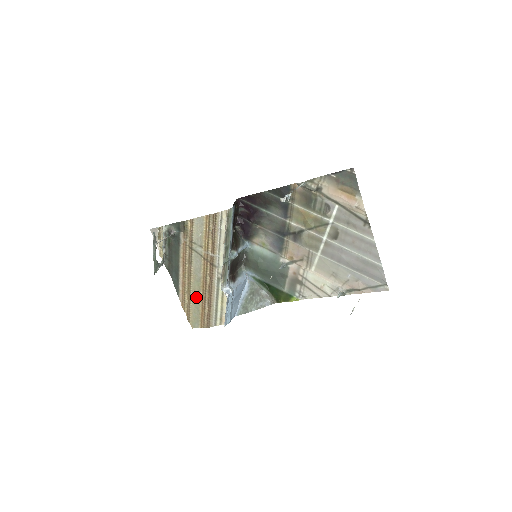
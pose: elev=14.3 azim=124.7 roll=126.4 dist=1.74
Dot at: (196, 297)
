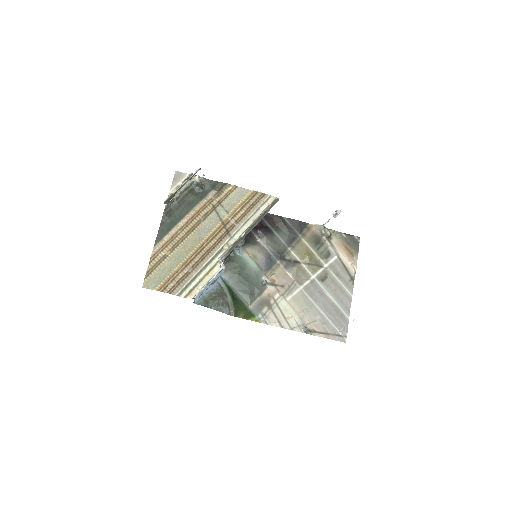
Dot at: (180, 255)
